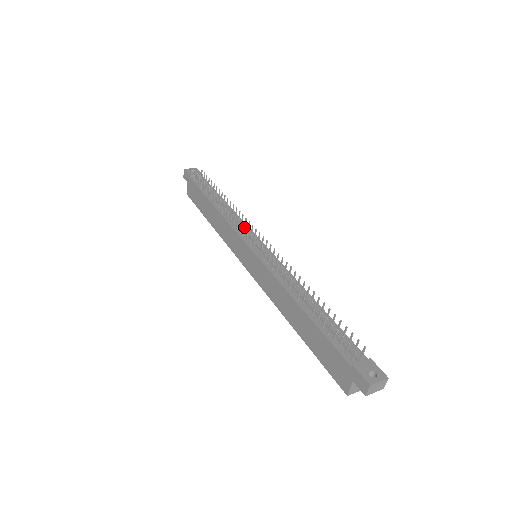
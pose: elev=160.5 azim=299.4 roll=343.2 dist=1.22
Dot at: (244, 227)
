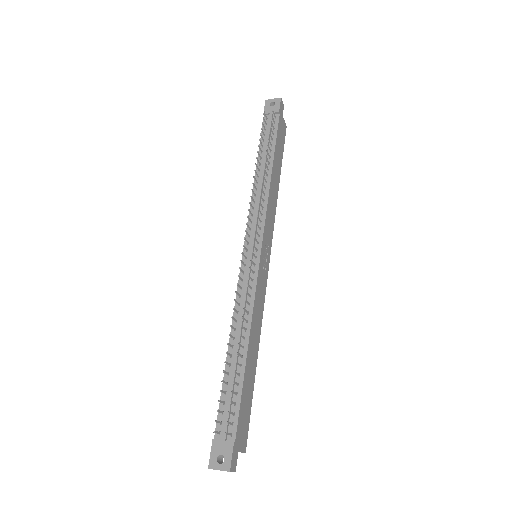
Dot at: (246, 224)
